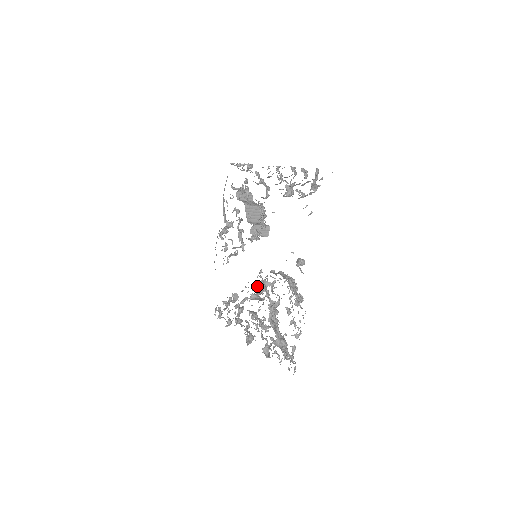
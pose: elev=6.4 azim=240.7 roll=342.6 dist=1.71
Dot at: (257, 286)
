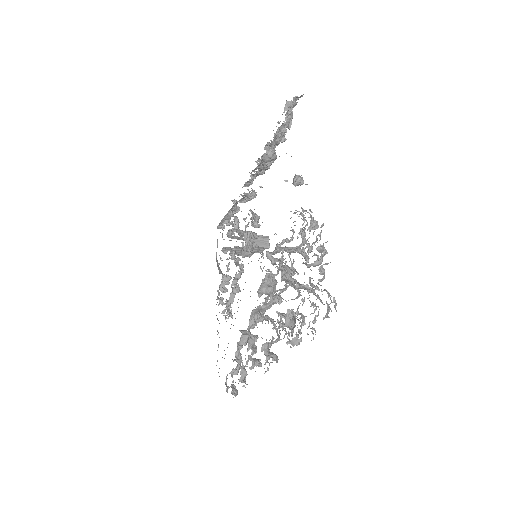
Dot at: occluded
